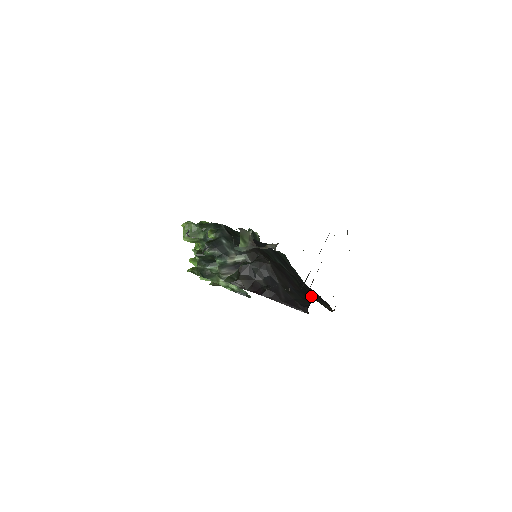
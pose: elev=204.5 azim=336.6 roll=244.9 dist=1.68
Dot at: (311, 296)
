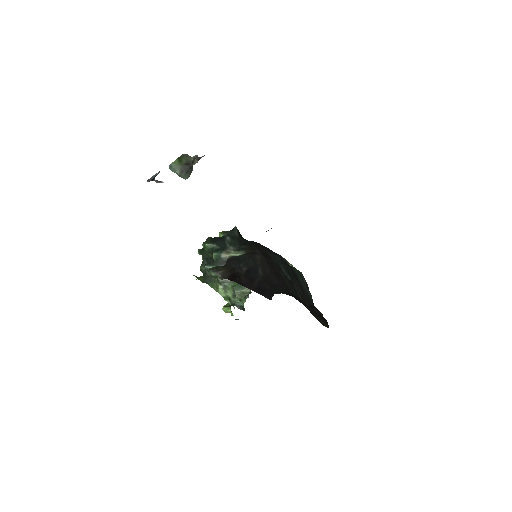
Dot at: (302, 302)
